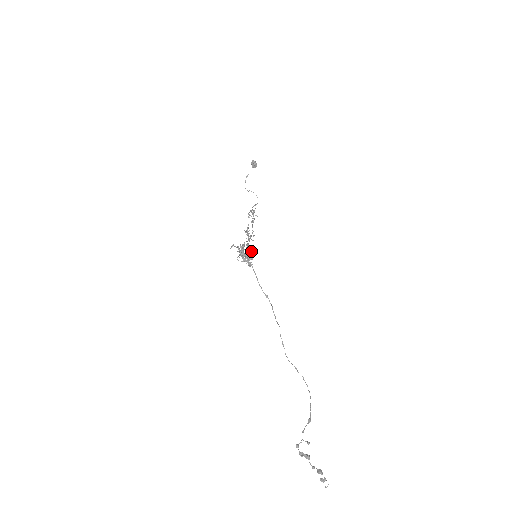
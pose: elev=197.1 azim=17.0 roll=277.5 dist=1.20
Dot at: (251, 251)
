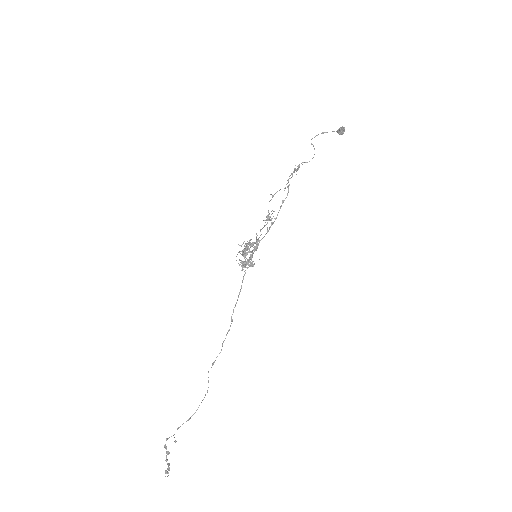
Dot at: (253, 266)
